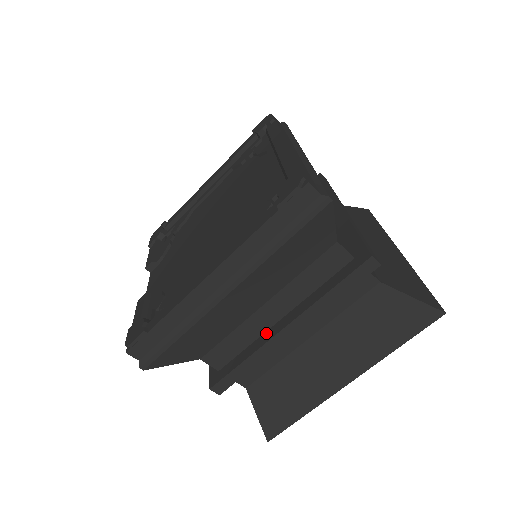
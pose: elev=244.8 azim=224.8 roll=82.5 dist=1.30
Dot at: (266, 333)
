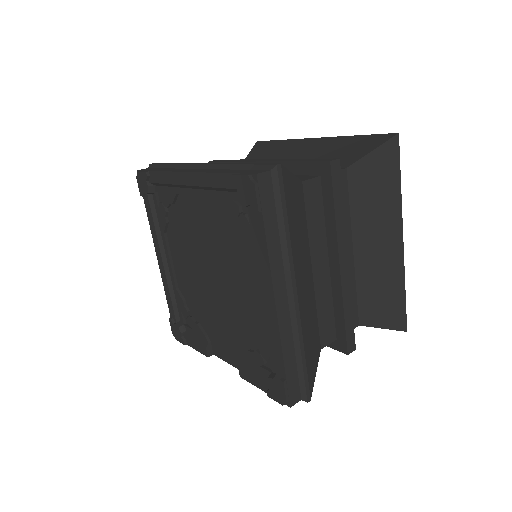
Dot at: (332, 283)
